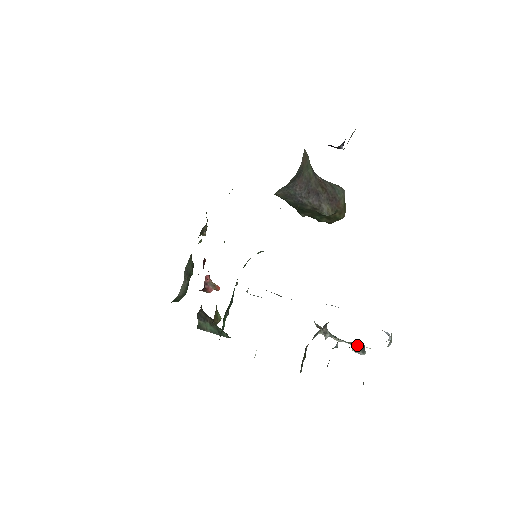
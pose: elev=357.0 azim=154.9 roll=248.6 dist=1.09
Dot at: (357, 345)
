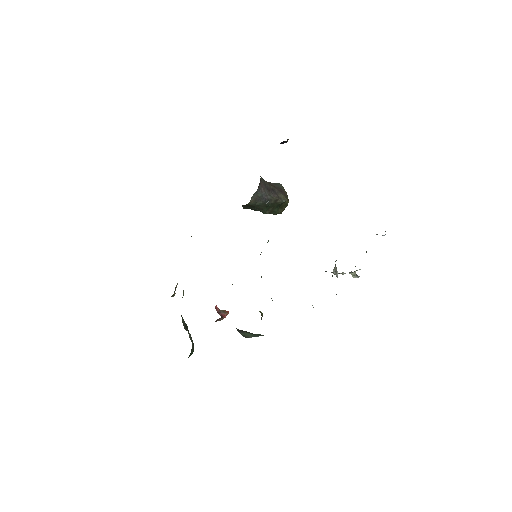
Dot at: (353, 272)
